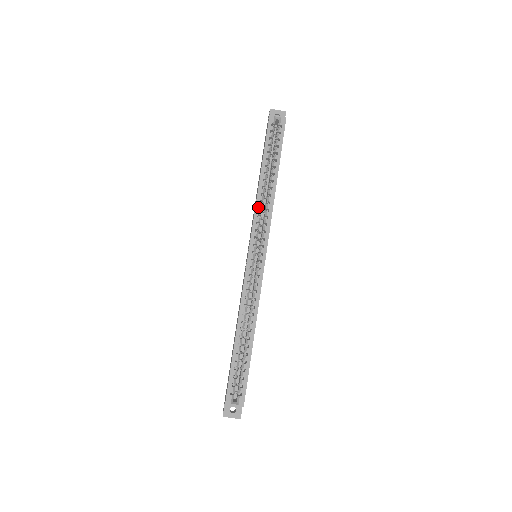
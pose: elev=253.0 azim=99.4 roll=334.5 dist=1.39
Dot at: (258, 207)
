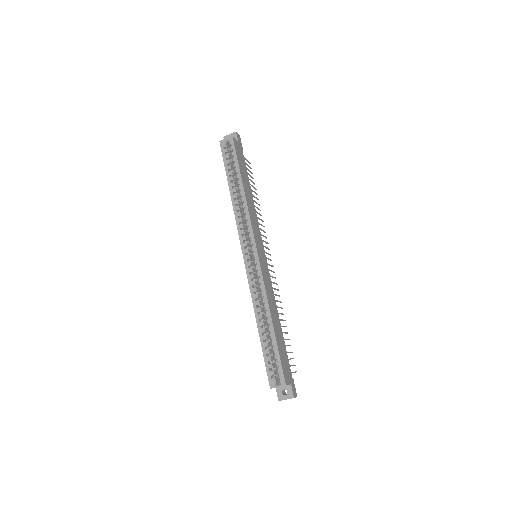
Dot at: (237, 216)
